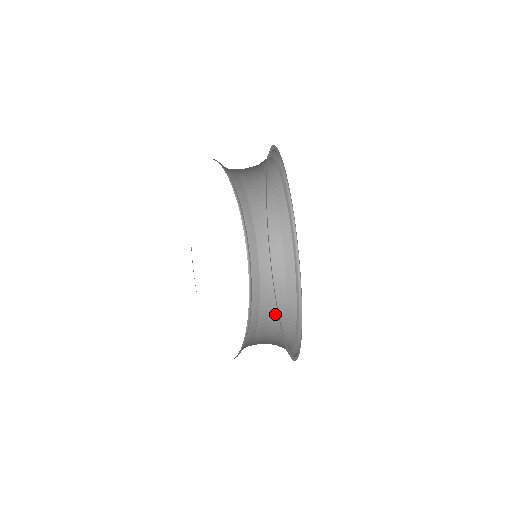
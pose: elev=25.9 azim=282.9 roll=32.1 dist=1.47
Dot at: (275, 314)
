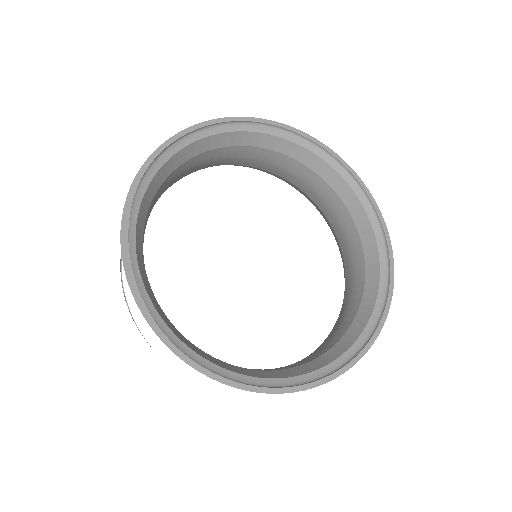
Dot at: (343, 322)
